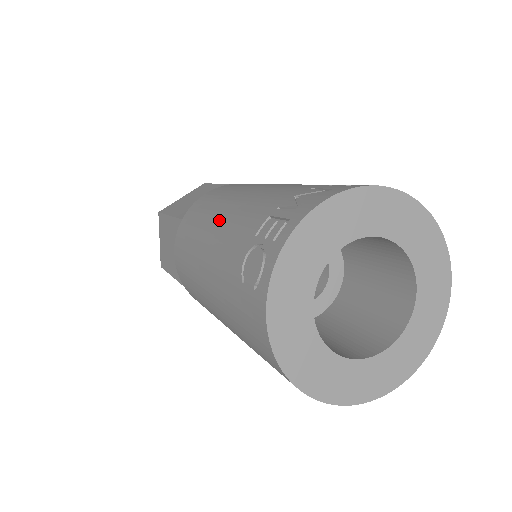
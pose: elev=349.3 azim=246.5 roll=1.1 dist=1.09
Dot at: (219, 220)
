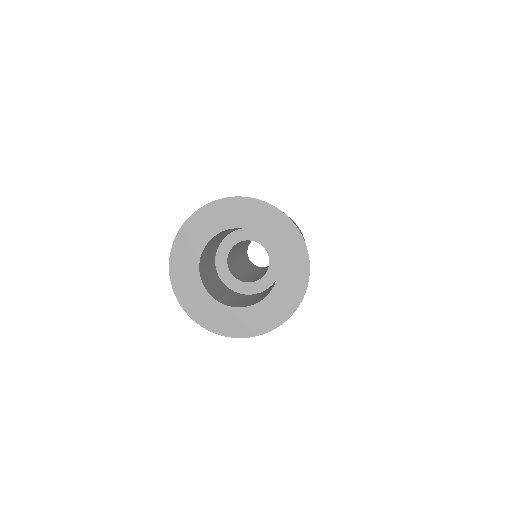
Dot at: occluded
